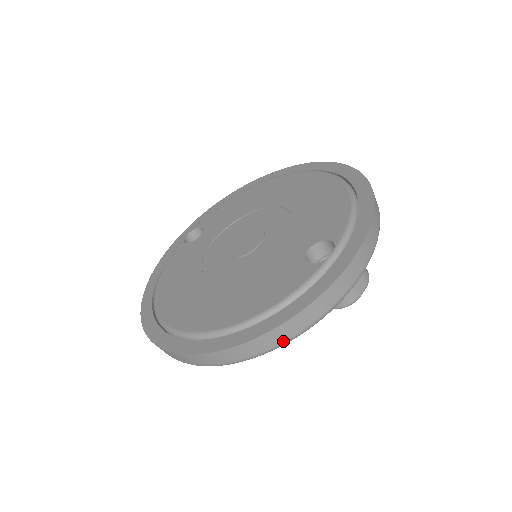
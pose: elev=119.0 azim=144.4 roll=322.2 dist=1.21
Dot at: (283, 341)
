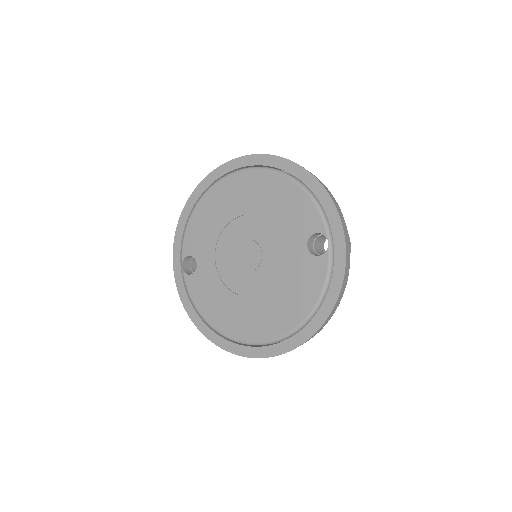
Dot at: occluded
